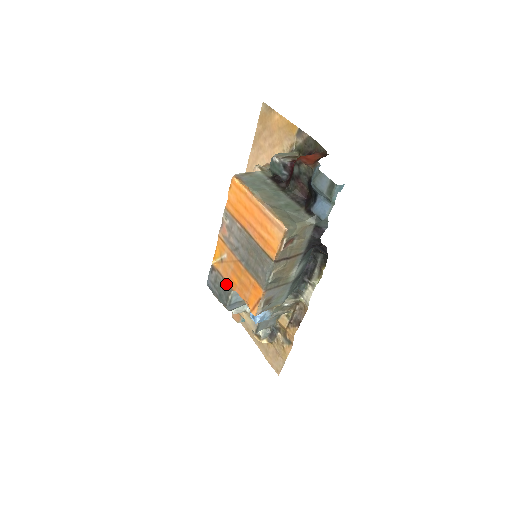
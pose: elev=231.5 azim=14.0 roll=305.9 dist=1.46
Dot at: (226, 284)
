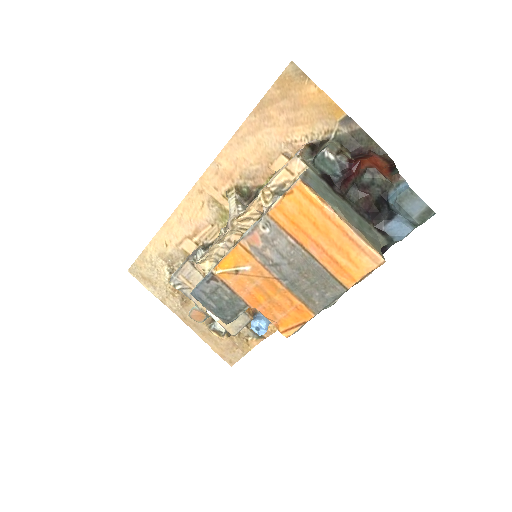
Dot at: (238, 299)
